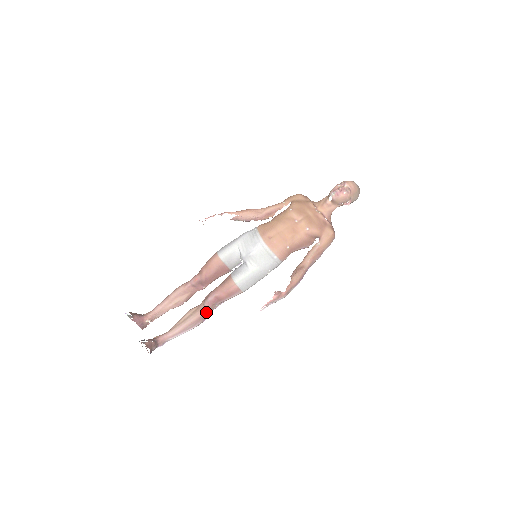
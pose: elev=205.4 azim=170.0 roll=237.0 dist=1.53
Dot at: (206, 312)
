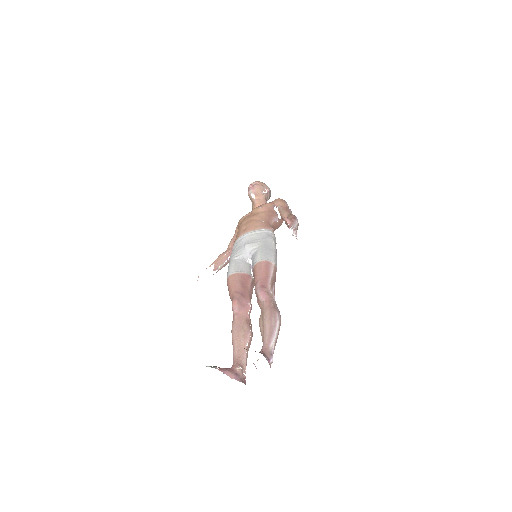
Dot at: (270, 302)
